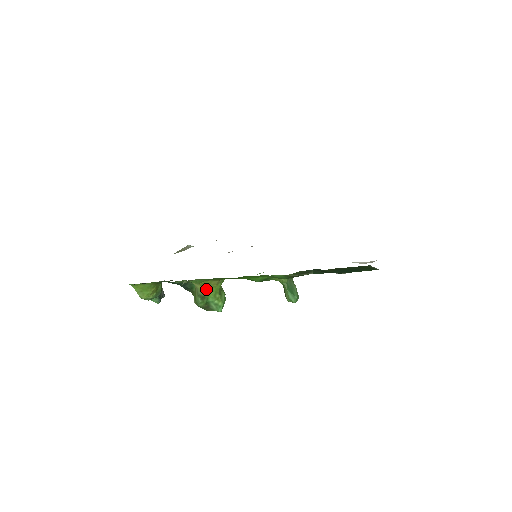
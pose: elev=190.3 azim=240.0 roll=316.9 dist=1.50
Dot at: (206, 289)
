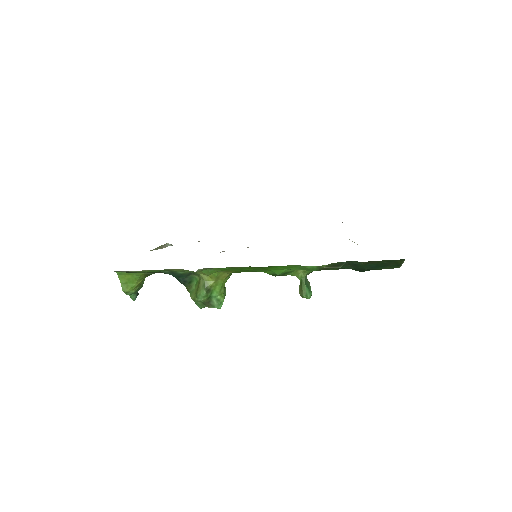
Dot at: (214, 281)
